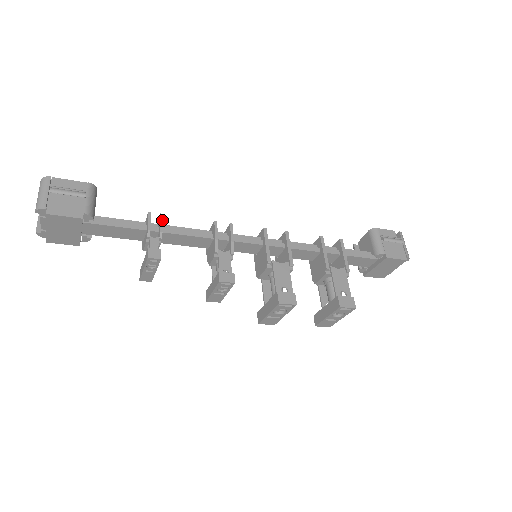
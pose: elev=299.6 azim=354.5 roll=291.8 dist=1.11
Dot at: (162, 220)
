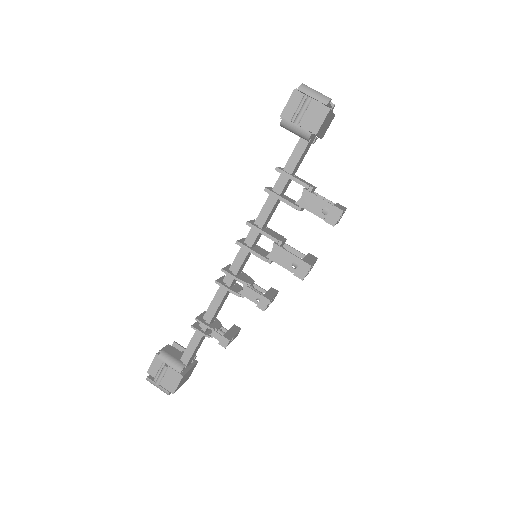
Dot at: (200, 322)
